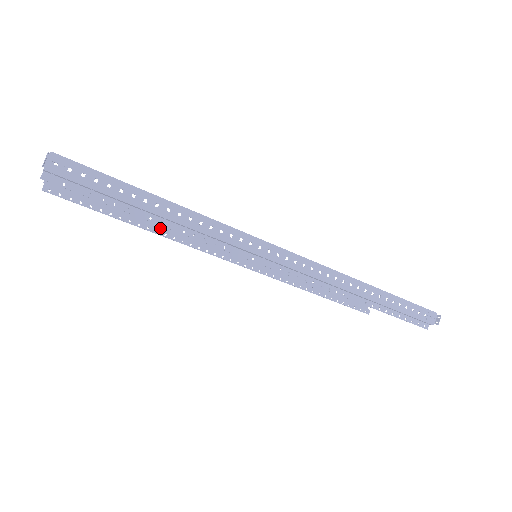
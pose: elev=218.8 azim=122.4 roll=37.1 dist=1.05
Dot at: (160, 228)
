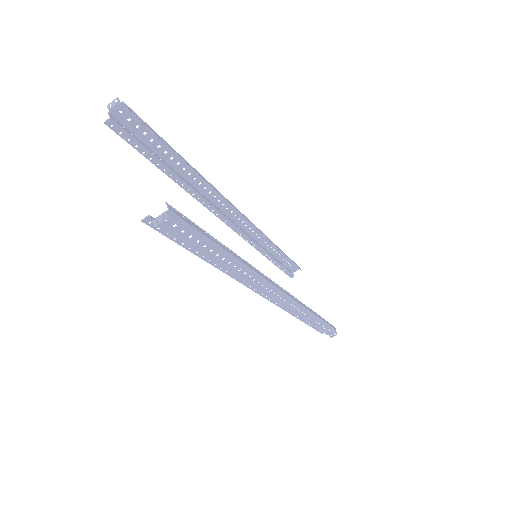
Dot at: (192, 184)
